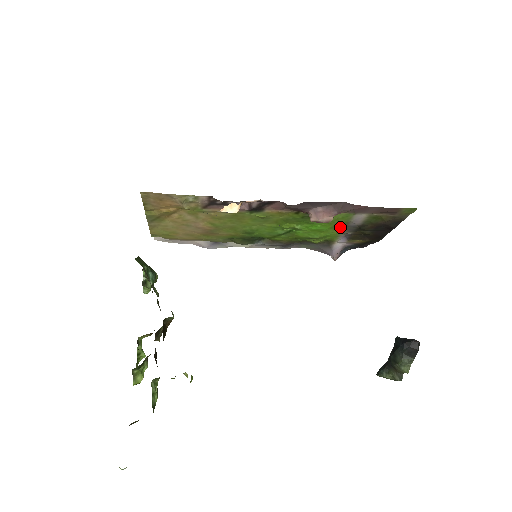
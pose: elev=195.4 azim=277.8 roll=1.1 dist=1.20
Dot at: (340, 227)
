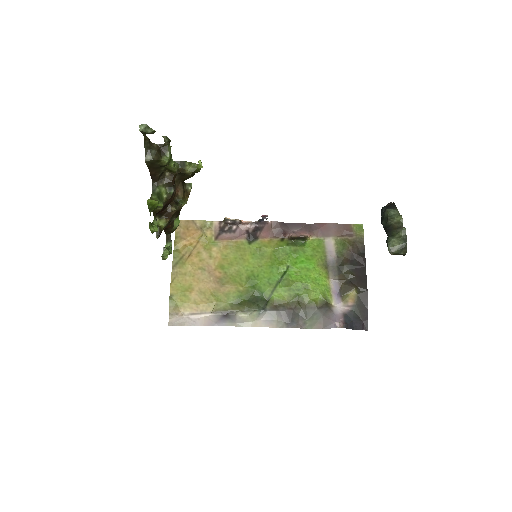
Dot at: (323, 265)
